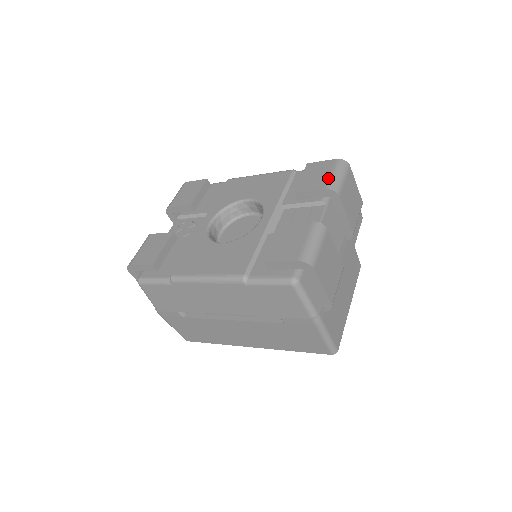
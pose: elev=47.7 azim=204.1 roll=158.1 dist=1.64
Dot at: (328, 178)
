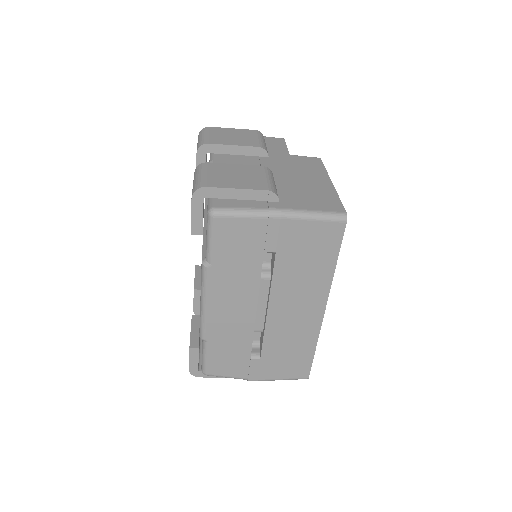
Dot at: occluded
